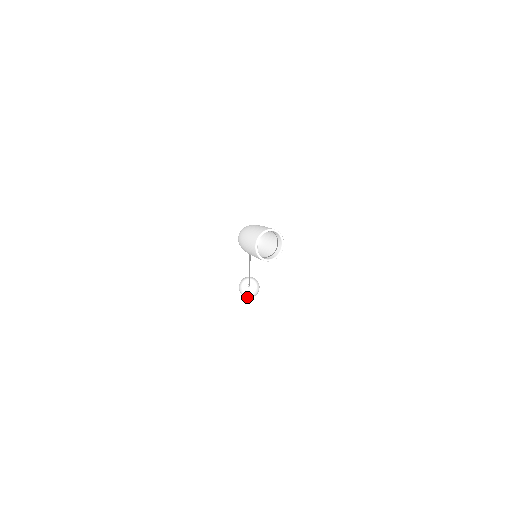
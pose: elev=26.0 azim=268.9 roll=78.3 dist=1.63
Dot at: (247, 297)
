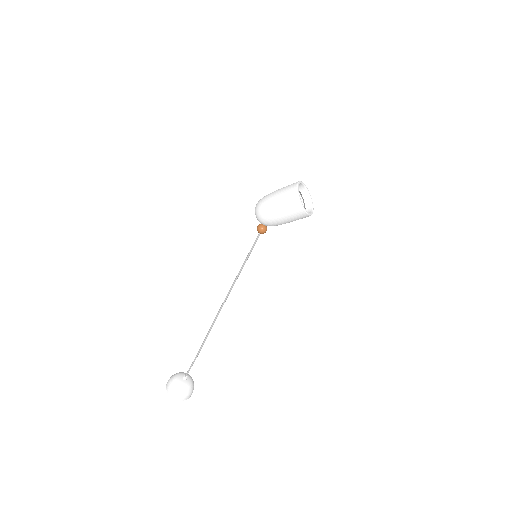
Dot at: (179, 399)
